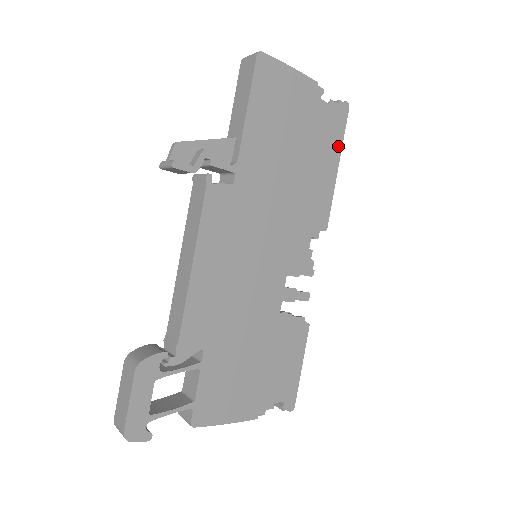
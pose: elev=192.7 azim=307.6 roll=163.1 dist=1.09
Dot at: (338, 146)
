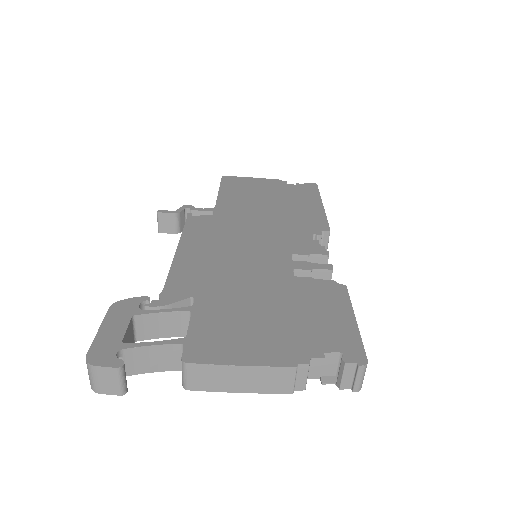
Dot at: (316, 197)
